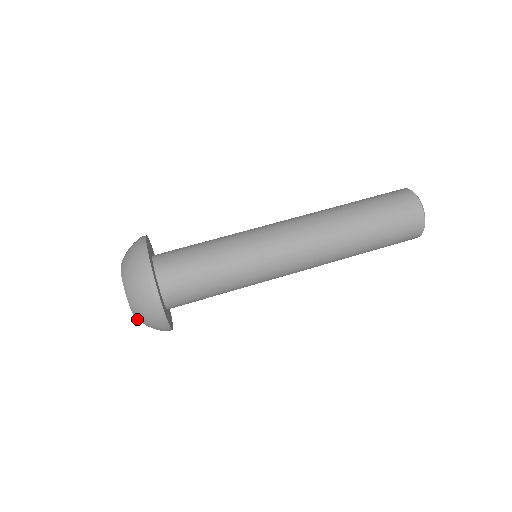
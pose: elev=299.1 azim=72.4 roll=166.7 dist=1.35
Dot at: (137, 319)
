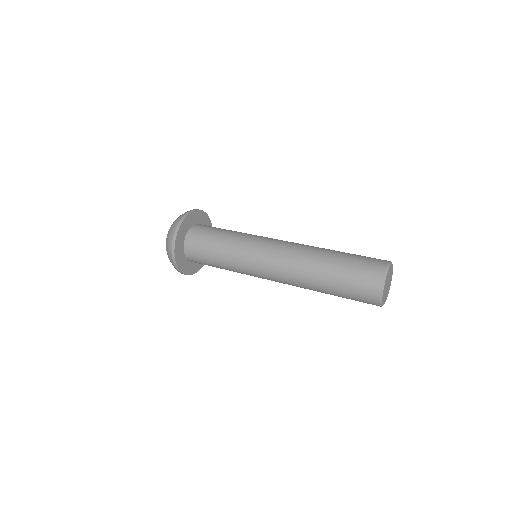
Dot at: (167, 234)
